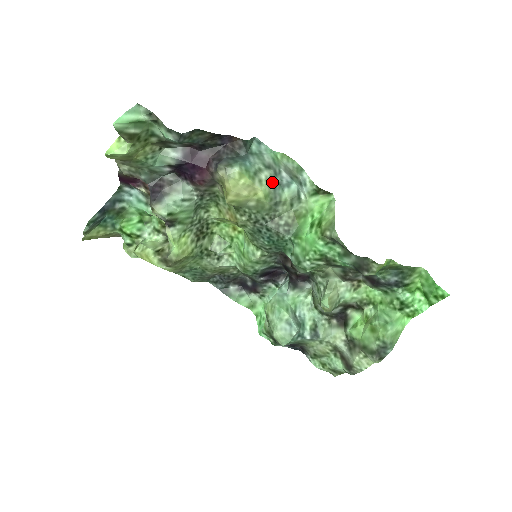
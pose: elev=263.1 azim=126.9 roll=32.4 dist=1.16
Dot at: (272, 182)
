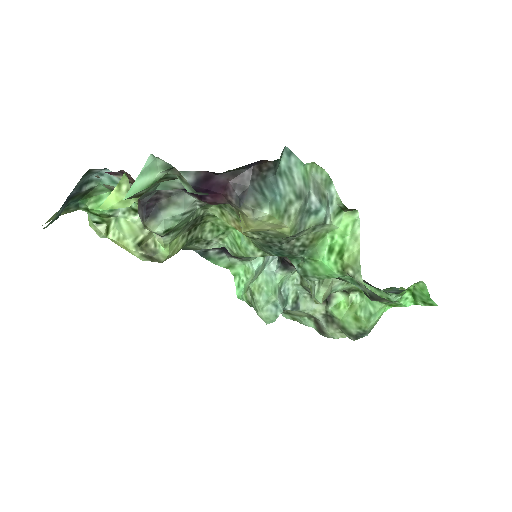
Dot at: (300, 213)
